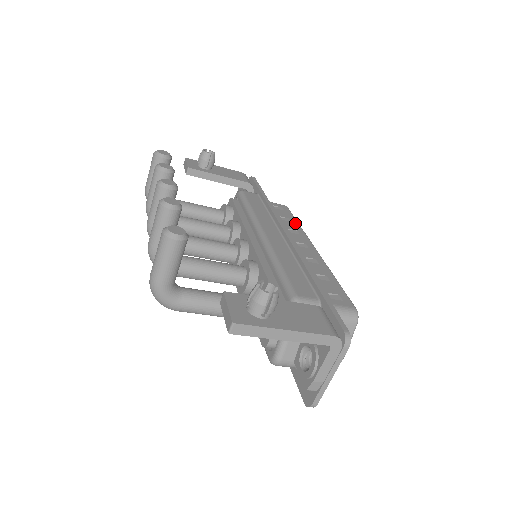
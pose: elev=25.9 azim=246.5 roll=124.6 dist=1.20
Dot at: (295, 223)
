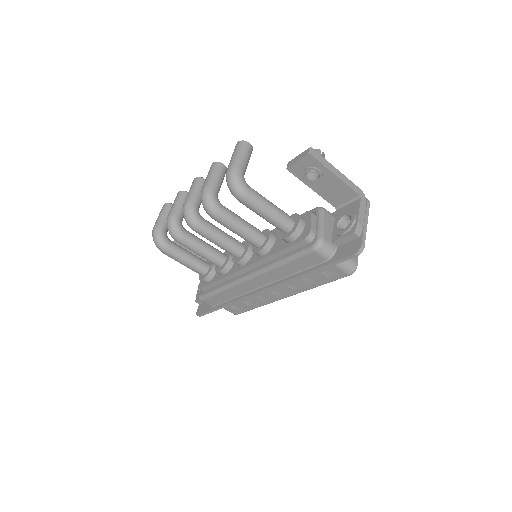
Dot at: occluded
